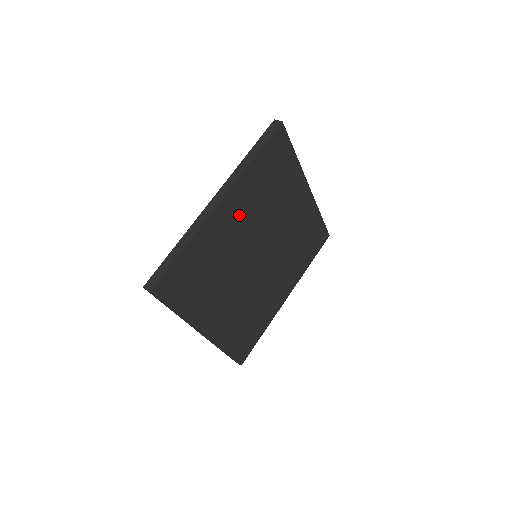
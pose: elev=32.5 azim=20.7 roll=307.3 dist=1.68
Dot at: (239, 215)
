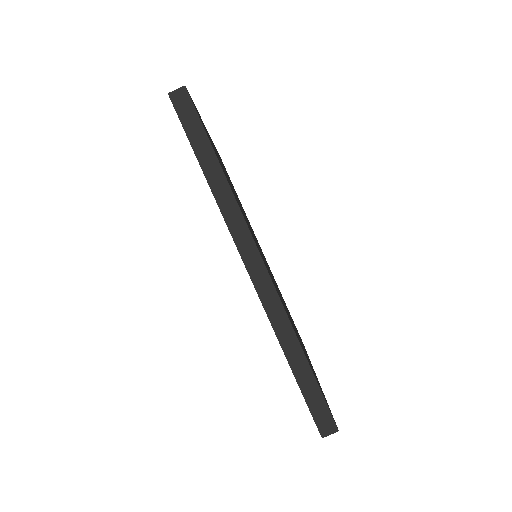
Dot at: occluded
